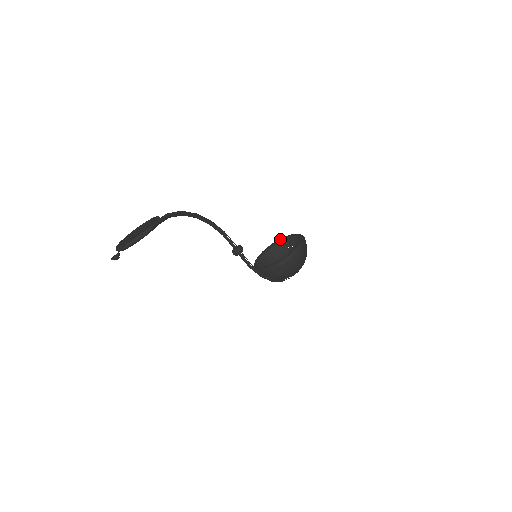
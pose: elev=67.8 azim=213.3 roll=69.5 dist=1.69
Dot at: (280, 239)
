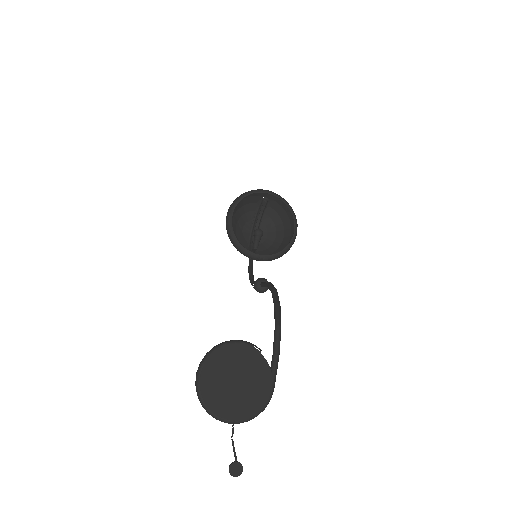
Dot at: (264, 190)
